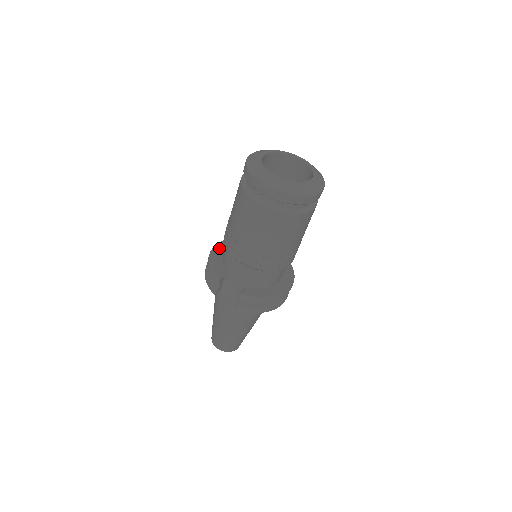
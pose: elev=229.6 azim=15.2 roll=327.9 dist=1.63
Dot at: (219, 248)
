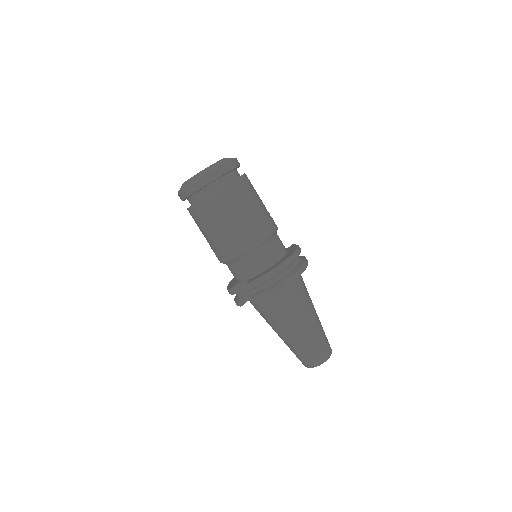
Dot at: occluded
